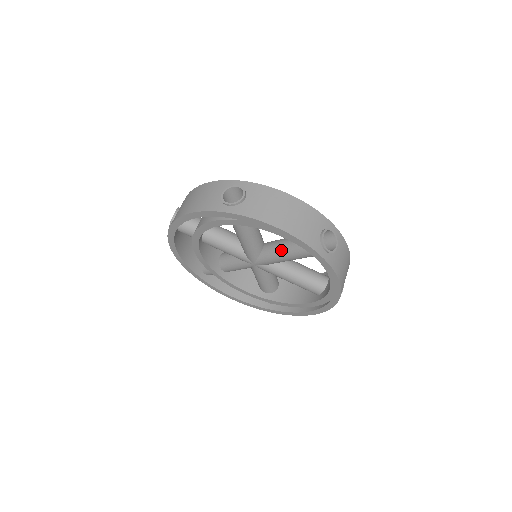
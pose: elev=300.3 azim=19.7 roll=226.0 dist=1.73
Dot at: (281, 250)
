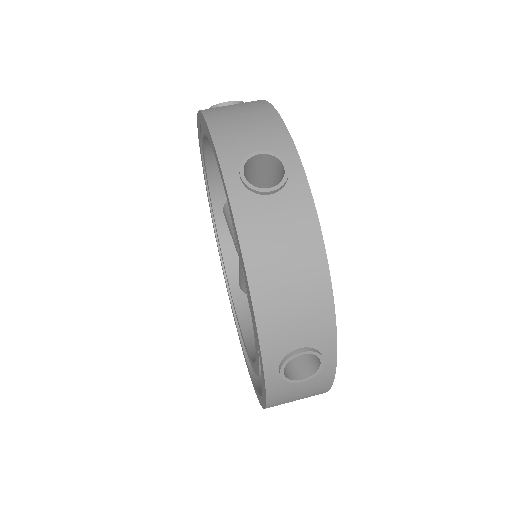
Dot at: occluded
